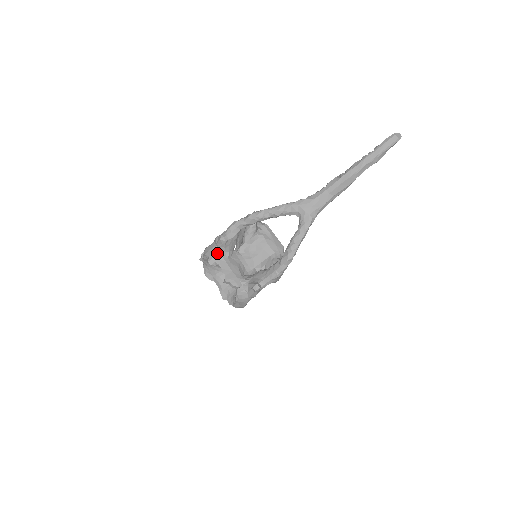
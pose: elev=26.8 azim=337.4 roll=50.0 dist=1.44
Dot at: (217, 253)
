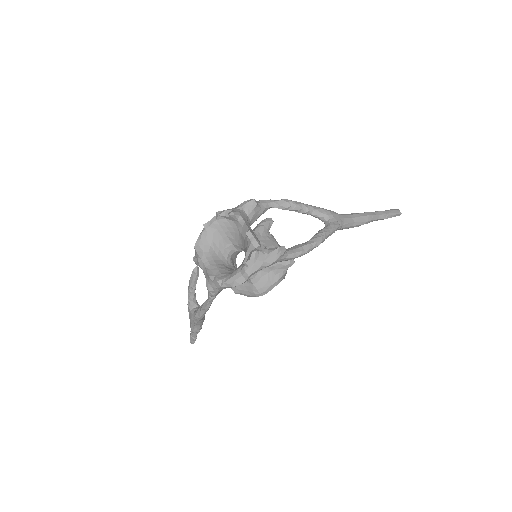
Dot at: (242, 212)
